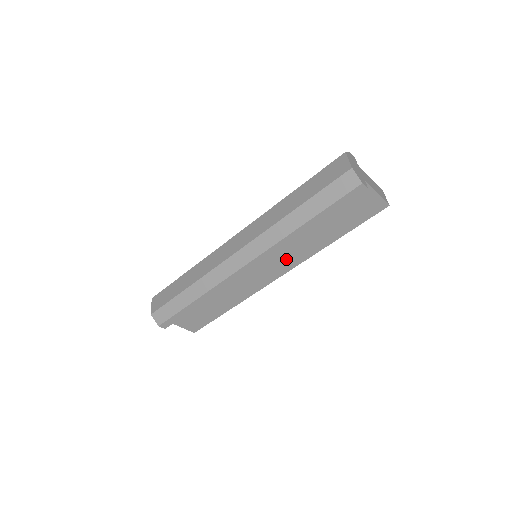
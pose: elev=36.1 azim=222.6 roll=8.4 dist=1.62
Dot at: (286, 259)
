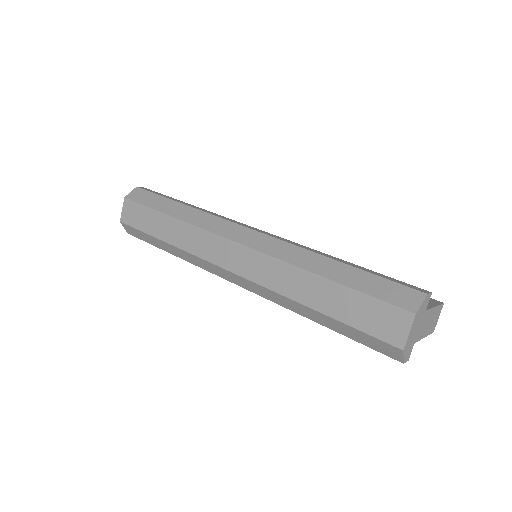
Dot at: occluded
